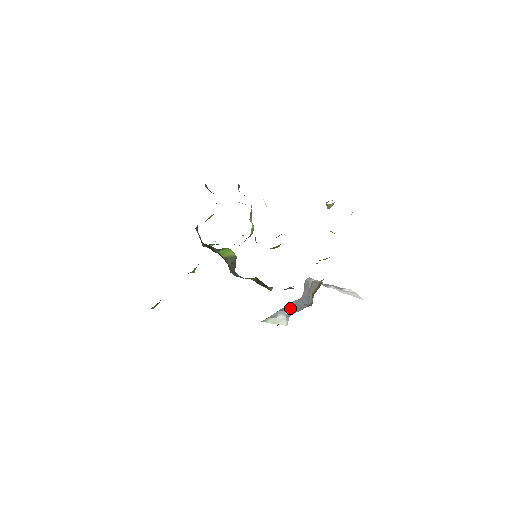
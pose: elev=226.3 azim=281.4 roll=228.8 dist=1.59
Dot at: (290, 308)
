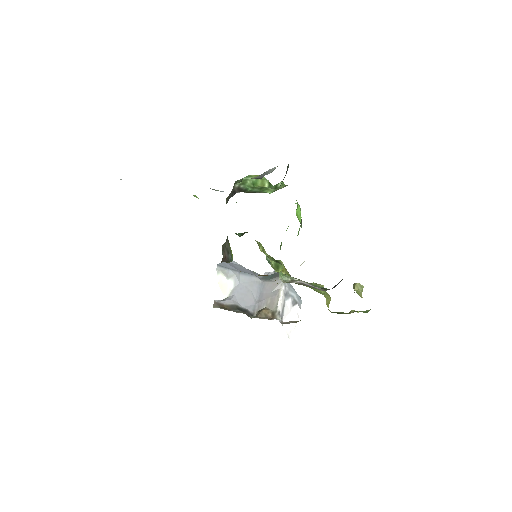
Dot at: (245, 283)
